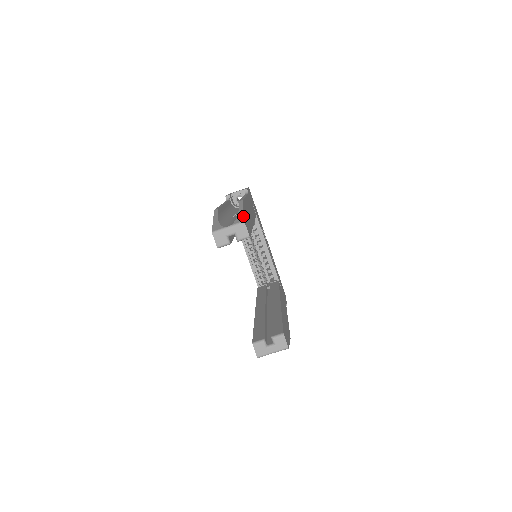
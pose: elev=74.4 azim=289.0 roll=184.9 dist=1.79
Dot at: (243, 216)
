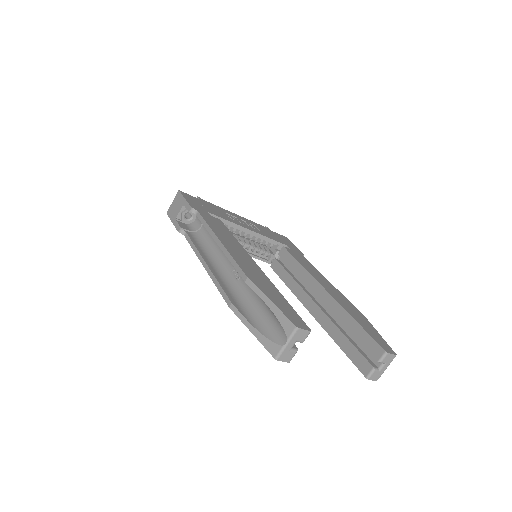
Dot at: (285, 317)
